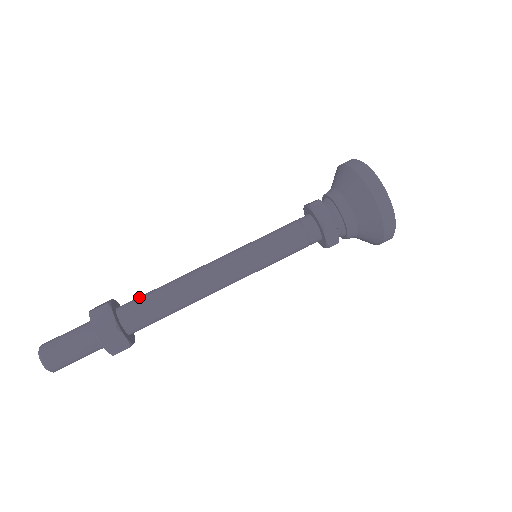
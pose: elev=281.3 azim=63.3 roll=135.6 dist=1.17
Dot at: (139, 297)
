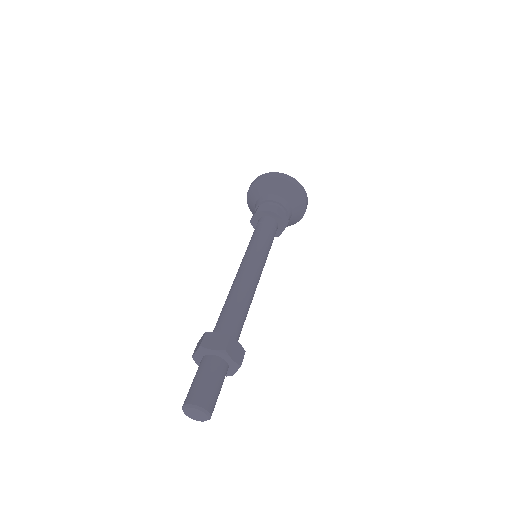
Dot at: occluded
